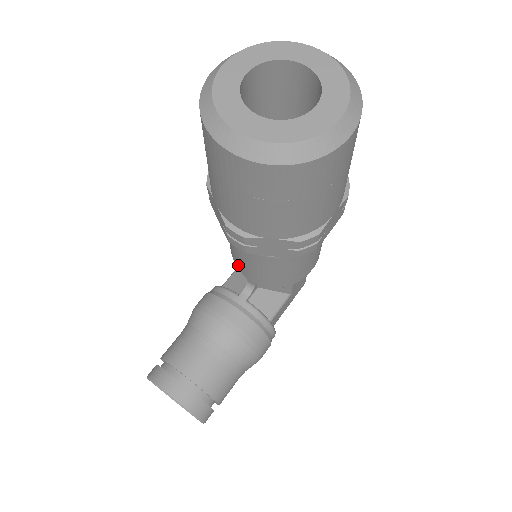
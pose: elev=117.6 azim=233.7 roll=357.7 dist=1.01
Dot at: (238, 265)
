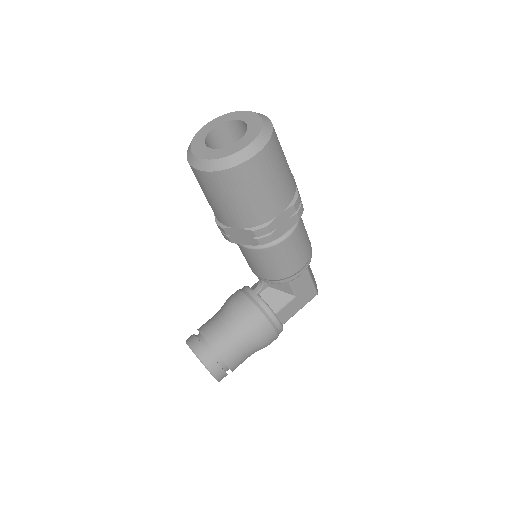
Dot at: (248, 264)
